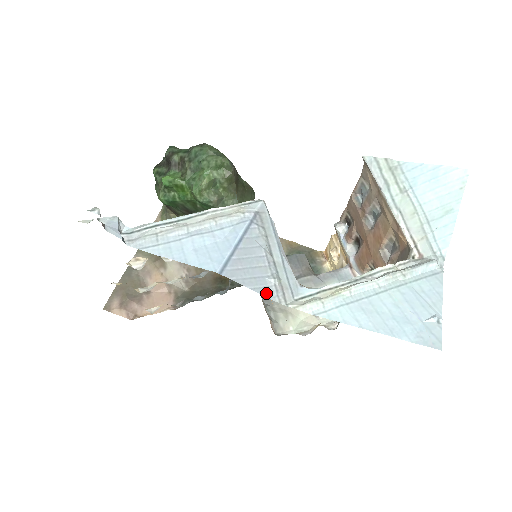
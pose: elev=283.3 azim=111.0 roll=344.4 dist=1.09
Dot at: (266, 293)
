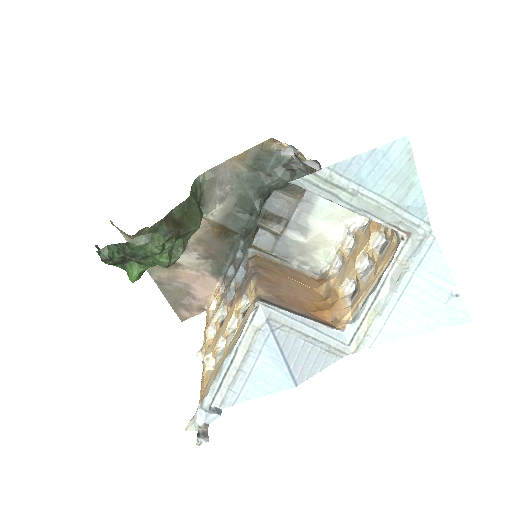
Dot at: (330, 362)
